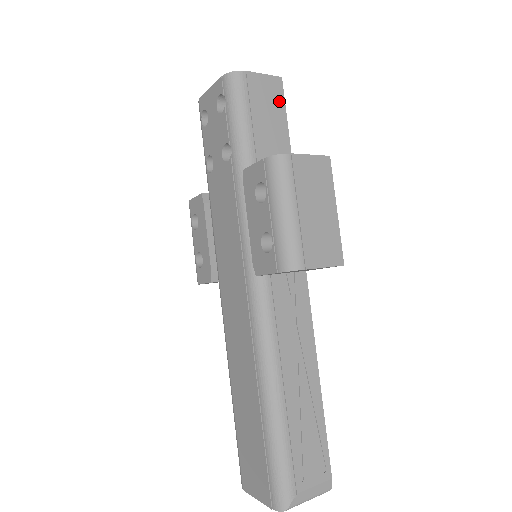
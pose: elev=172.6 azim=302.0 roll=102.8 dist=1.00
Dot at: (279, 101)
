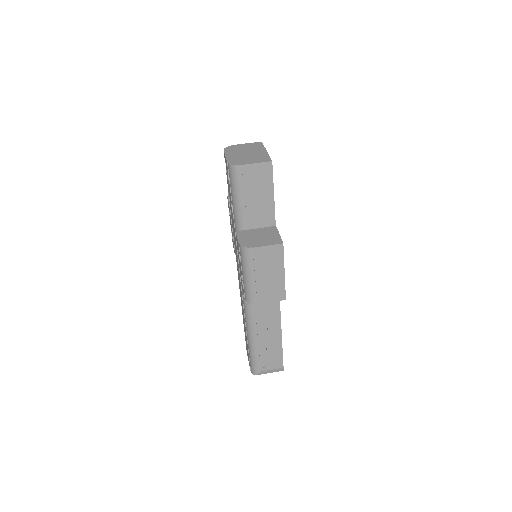
Dot at: (268, 179)
